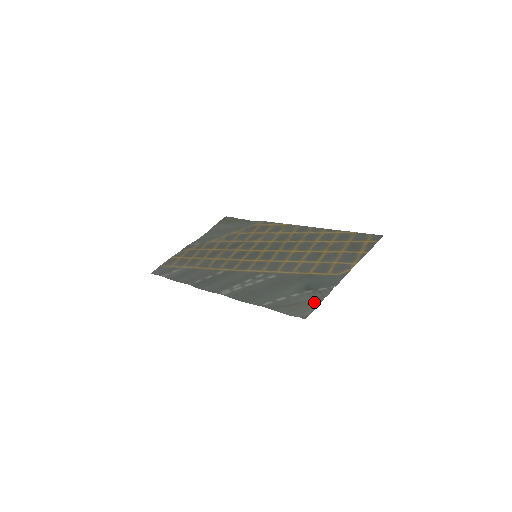
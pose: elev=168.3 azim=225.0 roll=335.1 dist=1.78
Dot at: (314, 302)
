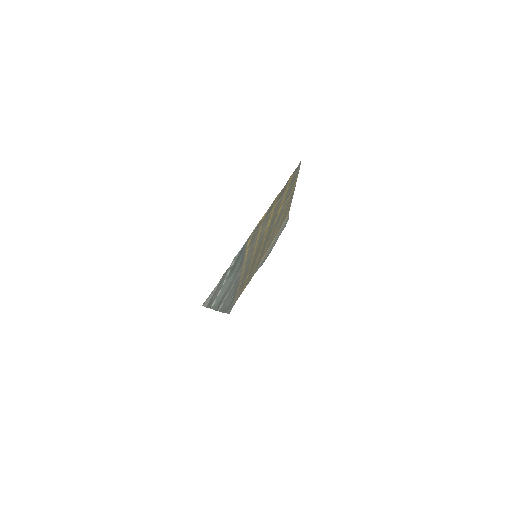
Dot at: (220, 282)
